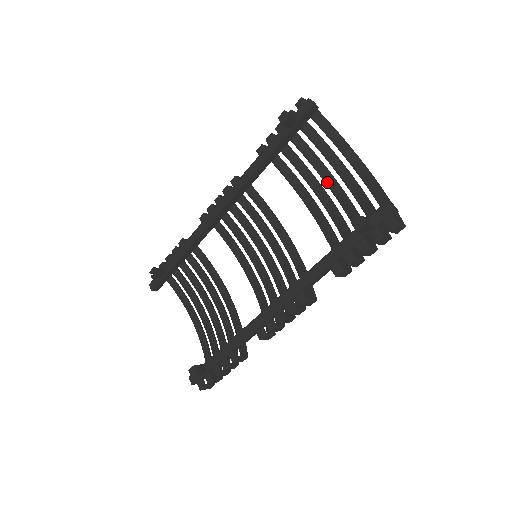
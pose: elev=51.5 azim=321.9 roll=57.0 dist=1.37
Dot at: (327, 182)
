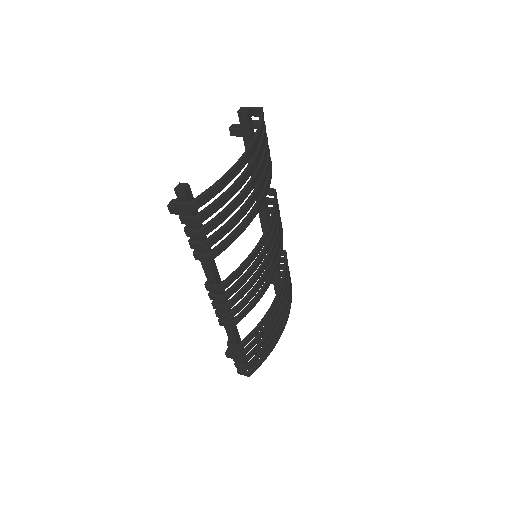
Dot at: occluded
